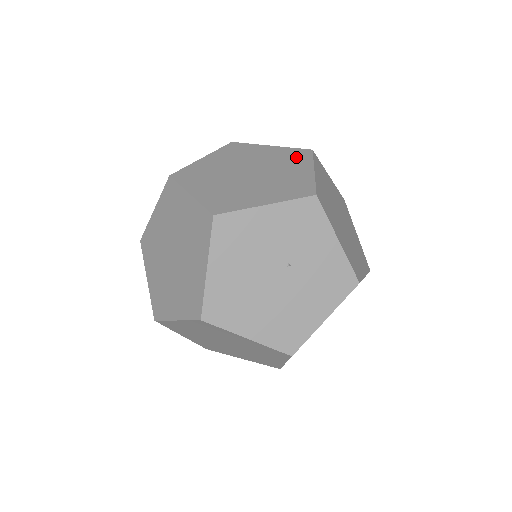
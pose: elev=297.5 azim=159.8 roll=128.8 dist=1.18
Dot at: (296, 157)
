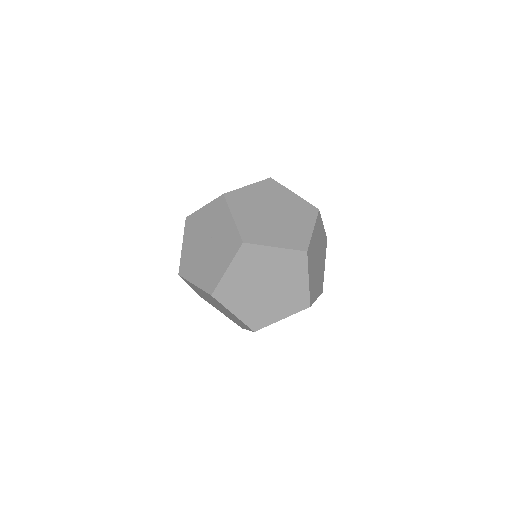
Dot at: occluded
